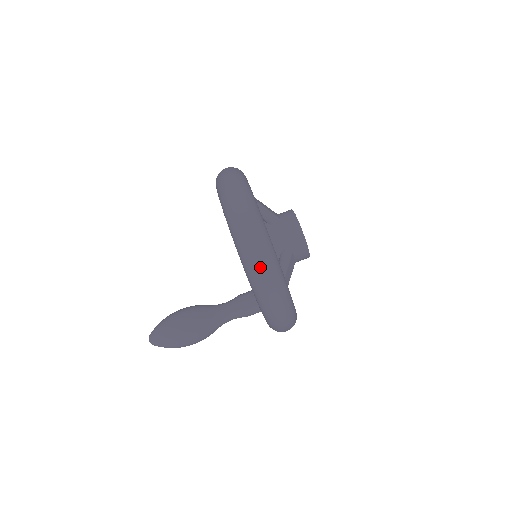
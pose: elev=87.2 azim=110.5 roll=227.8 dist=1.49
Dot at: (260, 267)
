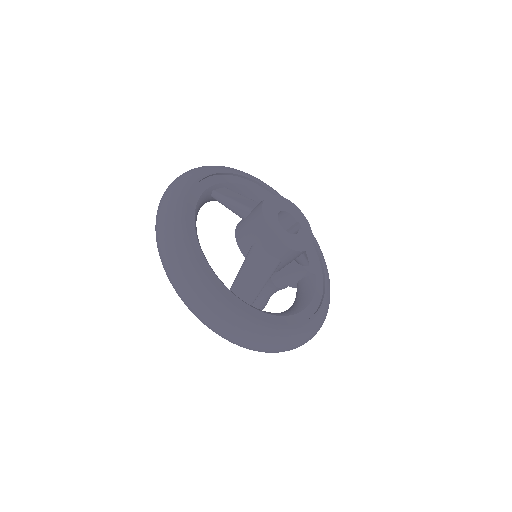
Dot at: occluded
